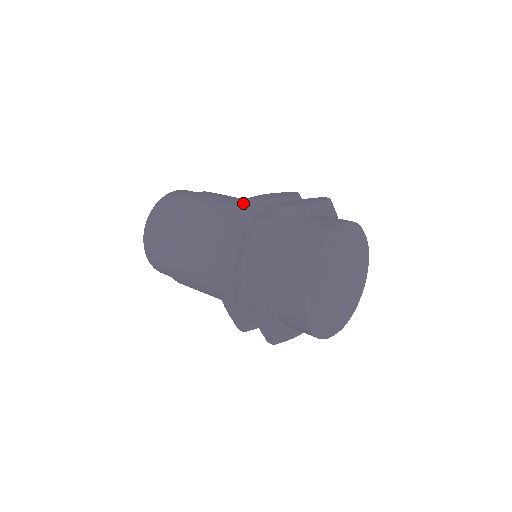
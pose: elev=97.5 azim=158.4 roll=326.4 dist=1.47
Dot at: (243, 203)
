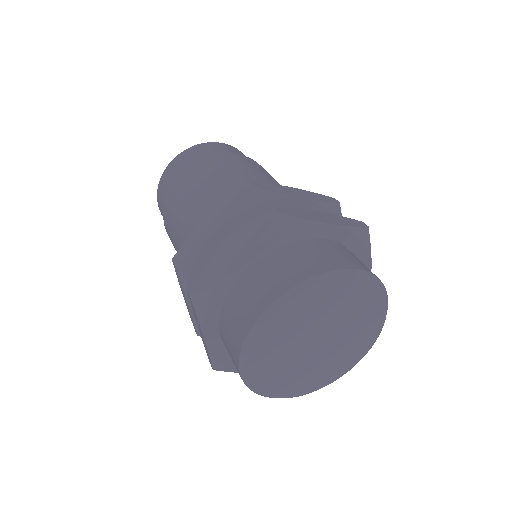
Dot at: occluded
